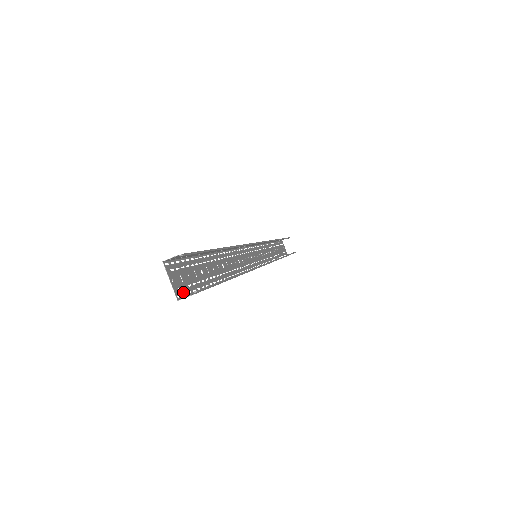
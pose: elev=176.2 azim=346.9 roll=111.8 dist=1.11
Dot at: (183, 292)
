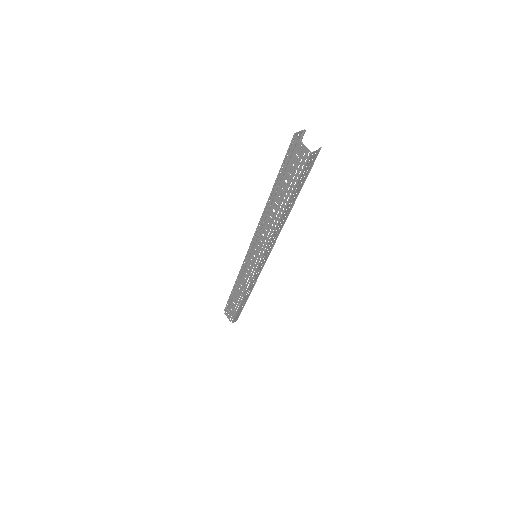
Dot at: (305, 159)
